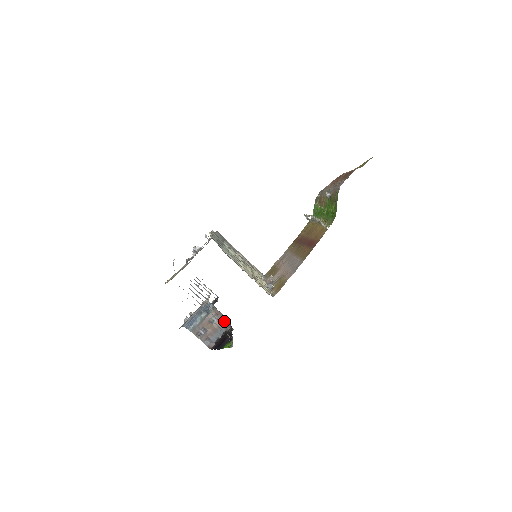
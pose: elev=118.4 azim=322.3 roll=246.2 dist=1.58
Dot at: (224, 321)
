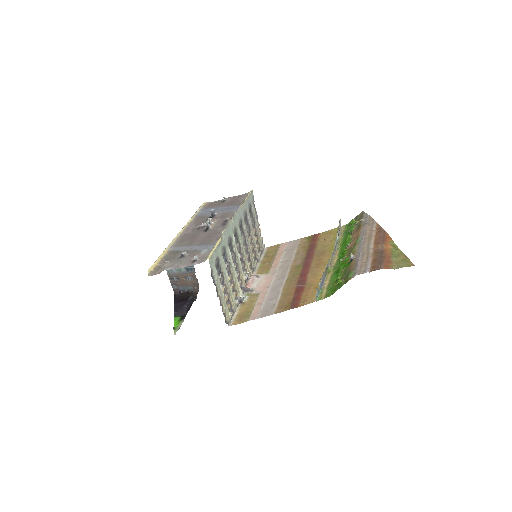
Dot at: (196, 284)
